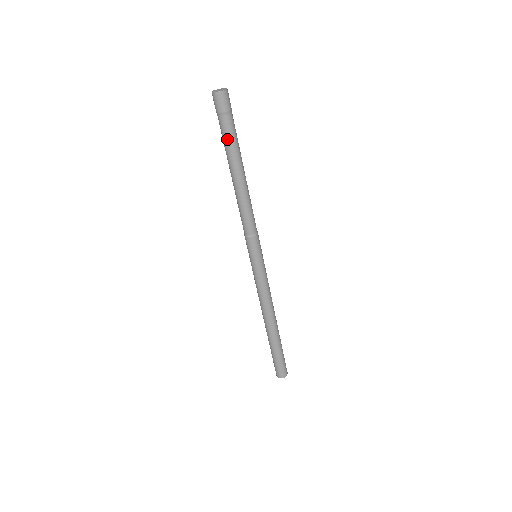
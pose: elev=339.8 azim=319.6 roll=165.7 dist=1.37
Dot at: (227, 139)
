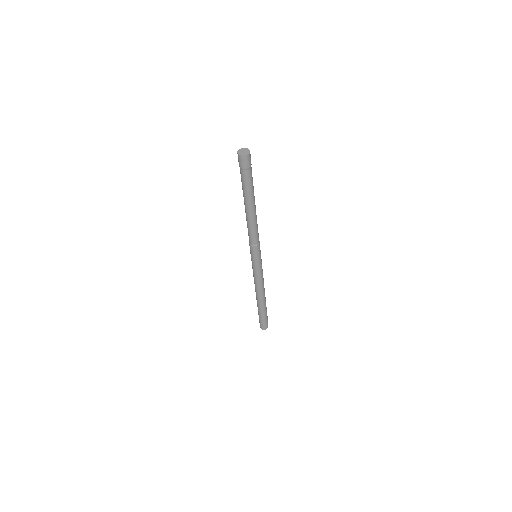
Dot at: (242, 184)
